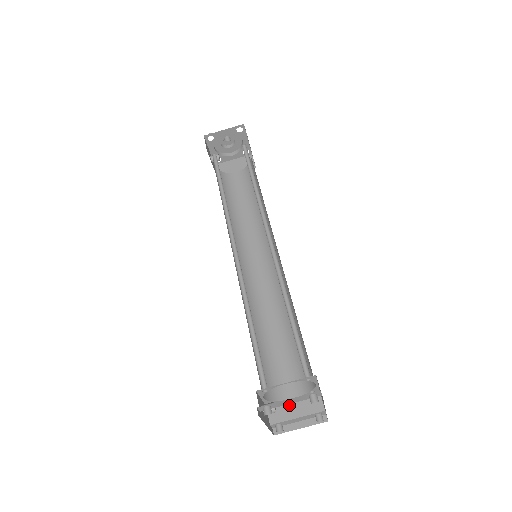
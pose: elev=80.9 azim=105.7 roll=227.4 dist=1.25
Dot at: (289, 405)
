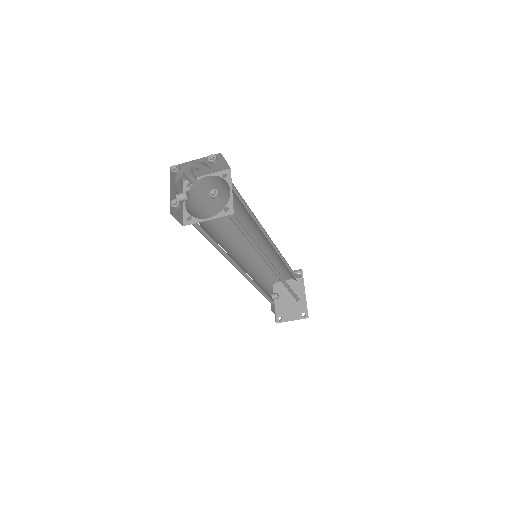
Dot at: occluded
